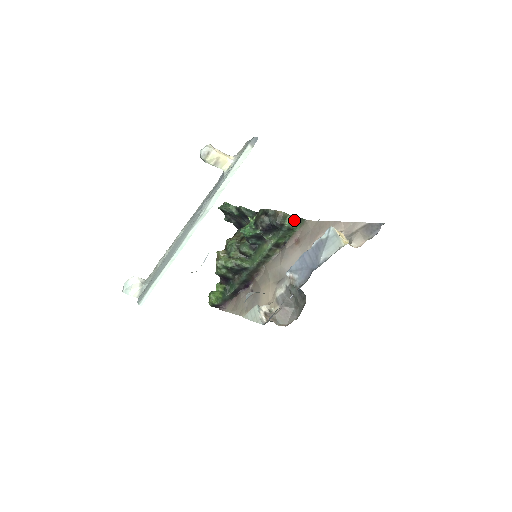
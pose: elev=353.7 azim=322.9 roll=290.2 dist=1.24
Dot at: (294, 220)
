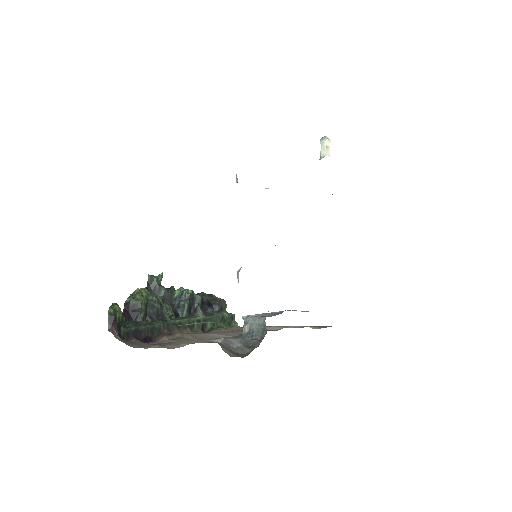
Dot at: (230, 316)
